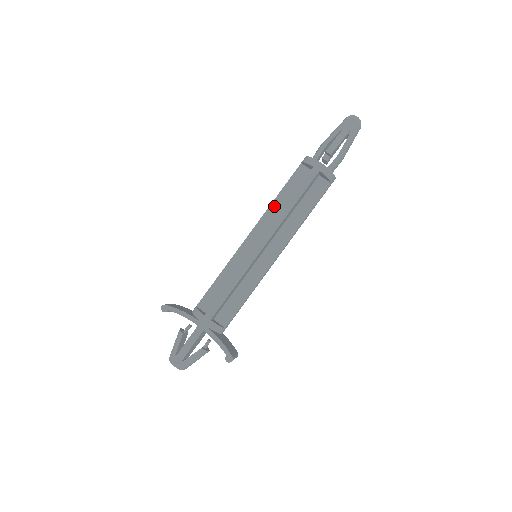
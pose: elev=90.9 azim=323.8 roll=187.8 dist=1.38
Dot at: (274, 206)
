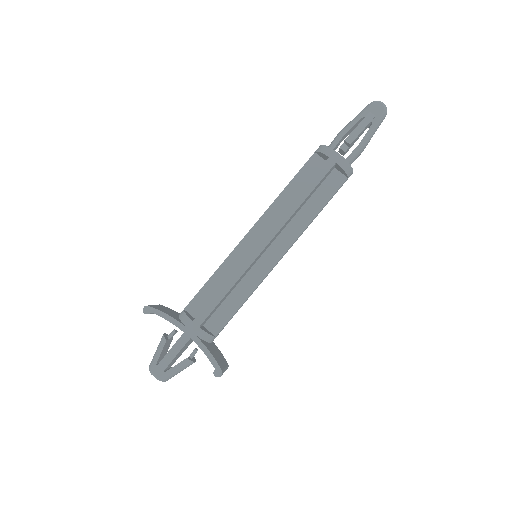
Dot at: (280, 200)
